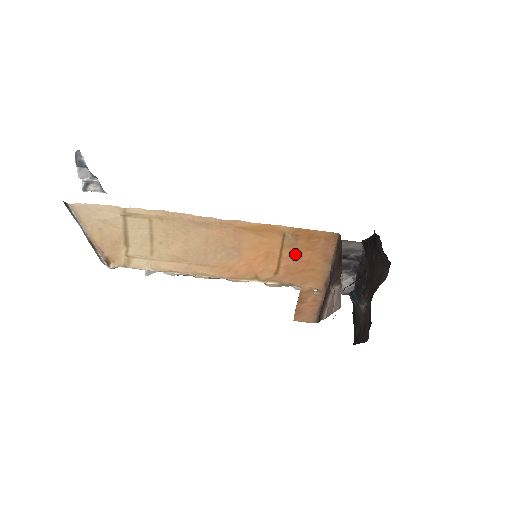
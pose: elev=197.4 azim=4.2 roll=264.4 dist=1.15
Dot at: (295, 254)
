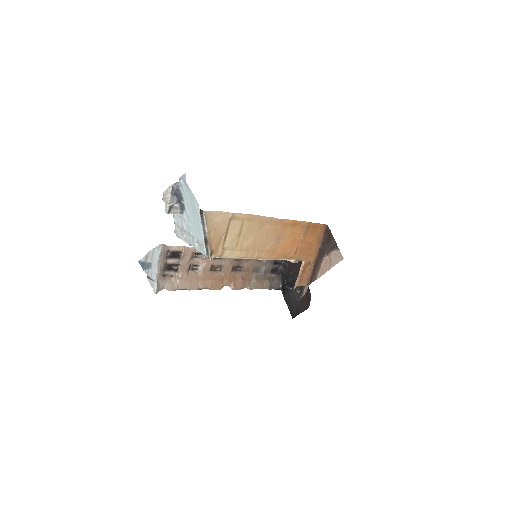
Dot at: (306, 239)
